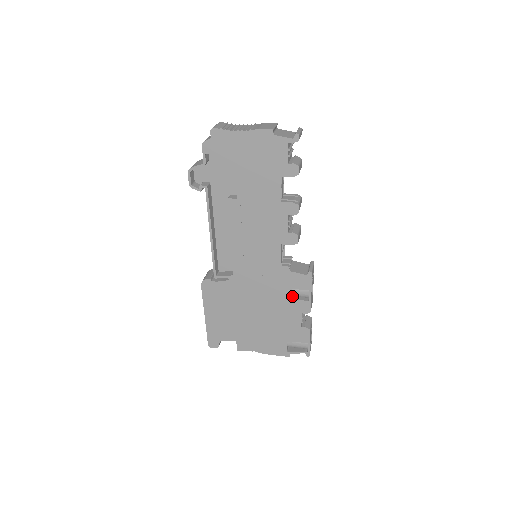
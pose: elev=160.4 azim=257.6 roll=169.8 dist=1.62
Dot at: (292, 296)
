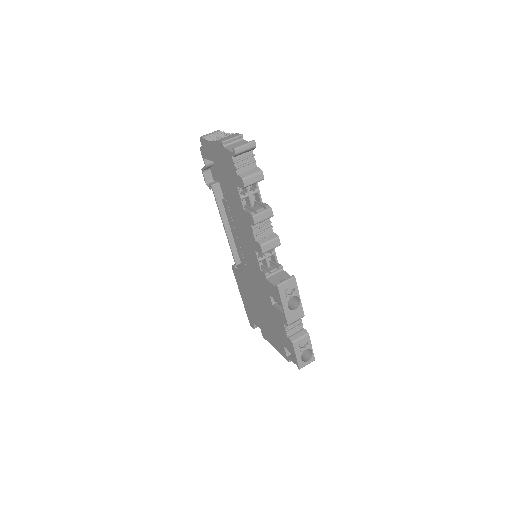
Dot at: occluded
